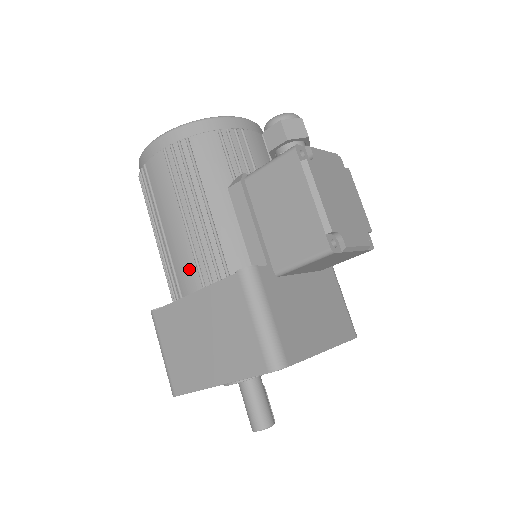
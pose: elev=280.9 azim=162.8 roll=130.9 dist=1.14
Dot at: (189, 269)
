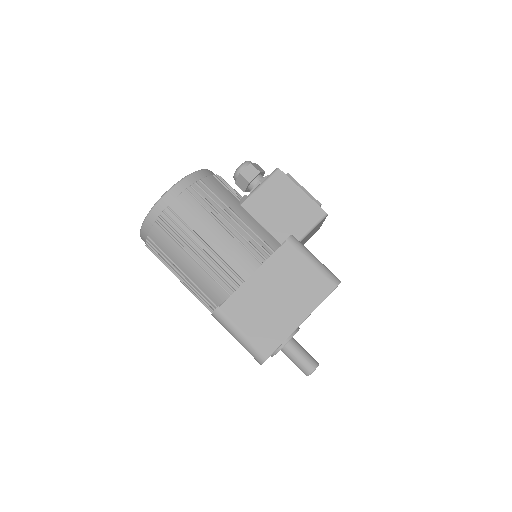
Dot at: (244, 258)
